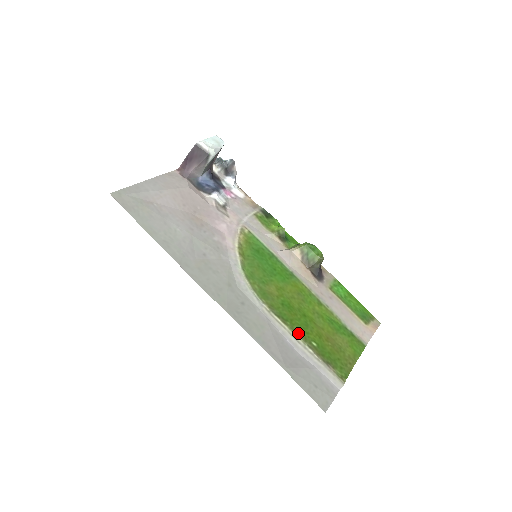
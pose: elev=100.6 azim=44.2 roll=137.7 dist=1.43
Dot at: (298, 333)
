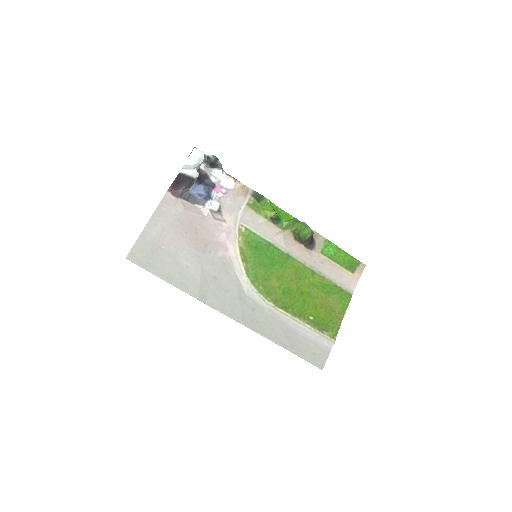
Dot at: (298, 315)
